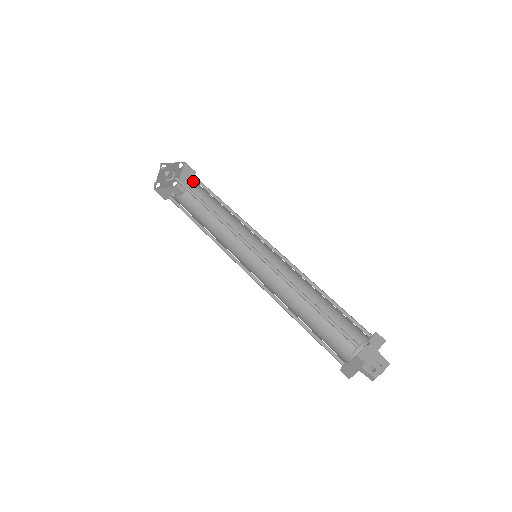
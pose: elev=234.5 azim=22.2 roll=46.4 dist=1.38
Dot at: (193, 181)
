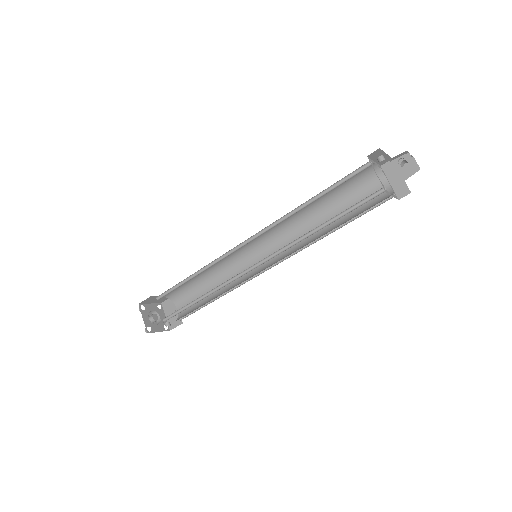
Dot at: (176, 302)
